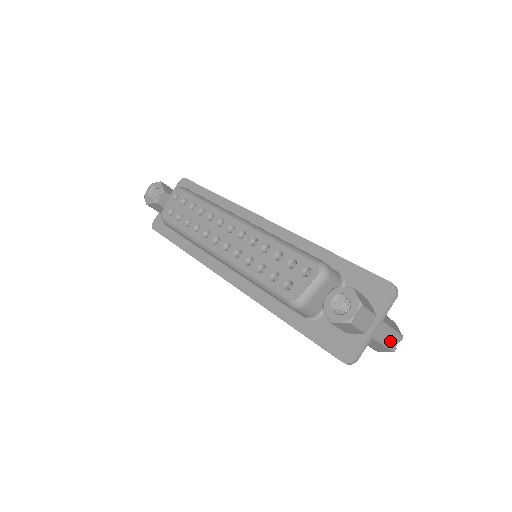
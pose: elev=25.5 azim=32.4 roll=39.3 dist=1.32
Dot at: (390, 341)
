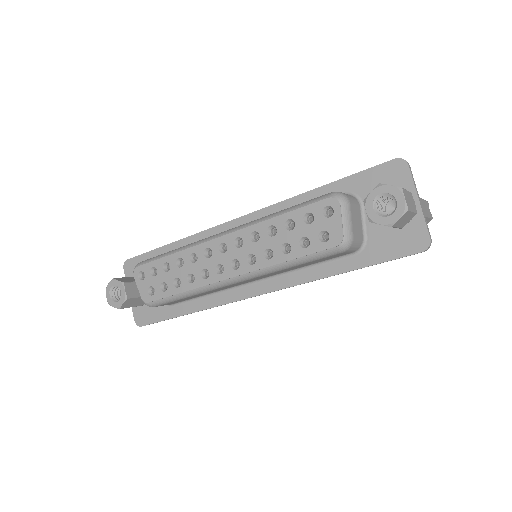
Dot at: (426, 210)
